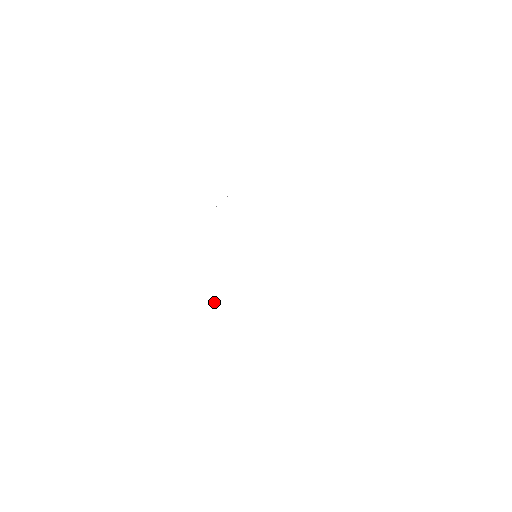
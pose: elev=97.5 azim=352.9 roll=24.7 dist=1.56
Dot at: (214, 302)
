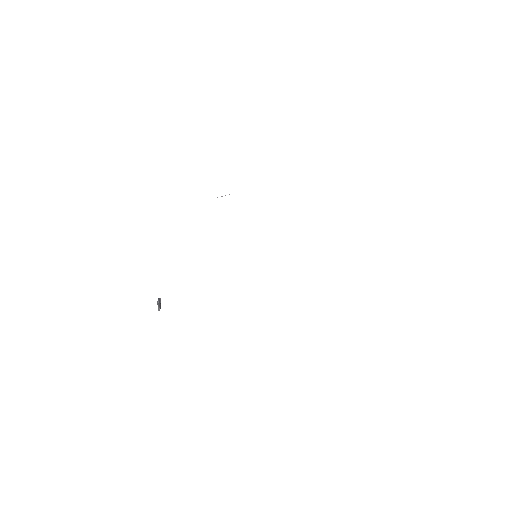
Dot at: (160, 305)
